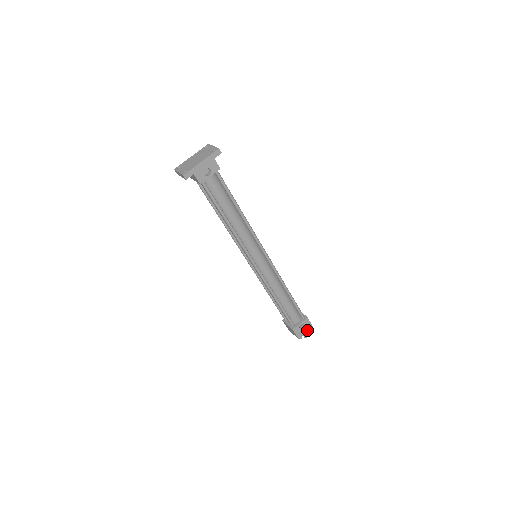
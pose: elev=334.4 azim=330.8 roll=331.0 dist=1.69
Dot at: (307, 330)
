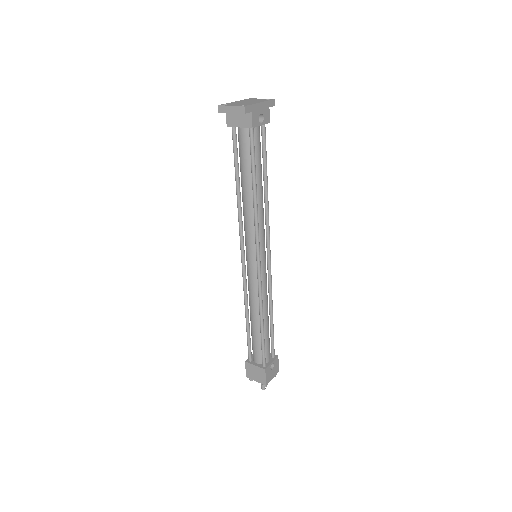
Dot at: (274, 374)
